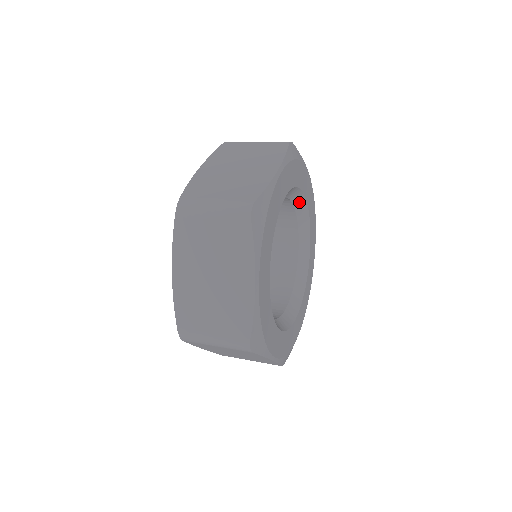
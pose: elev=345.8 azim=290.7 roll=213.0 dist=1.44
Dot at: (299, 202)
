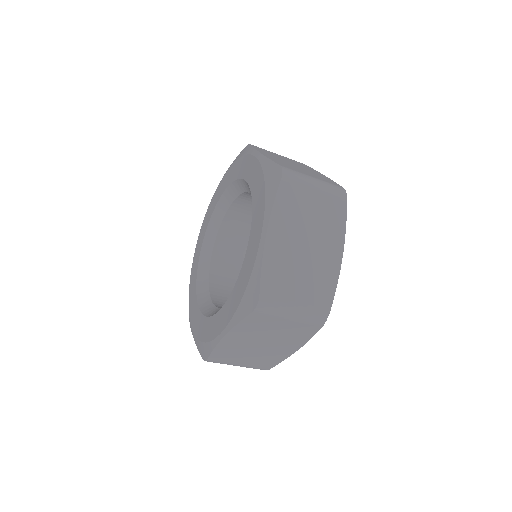
Dot at: occluded
